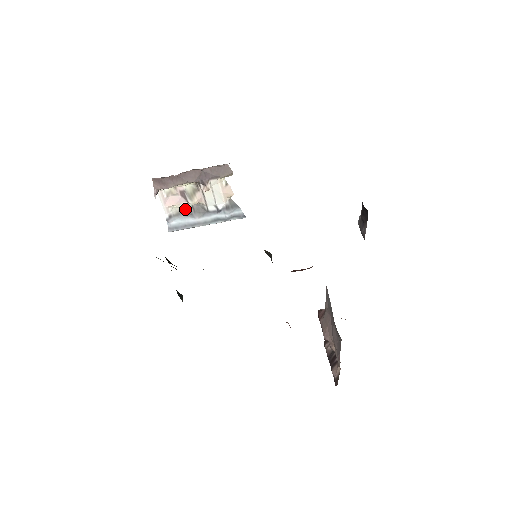
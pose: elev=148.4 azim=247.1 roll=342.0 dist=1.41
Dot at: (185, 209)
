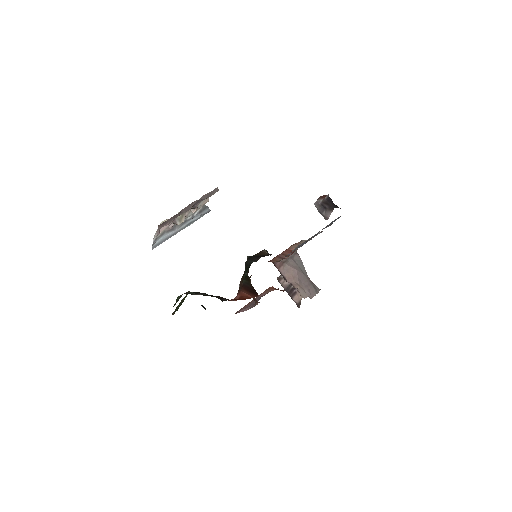
Dot at: (169, 228)
